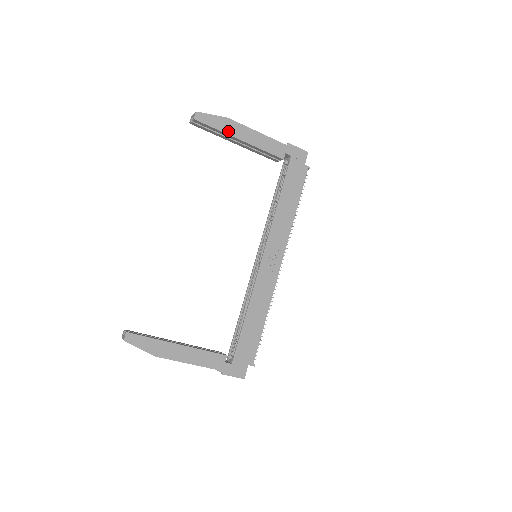
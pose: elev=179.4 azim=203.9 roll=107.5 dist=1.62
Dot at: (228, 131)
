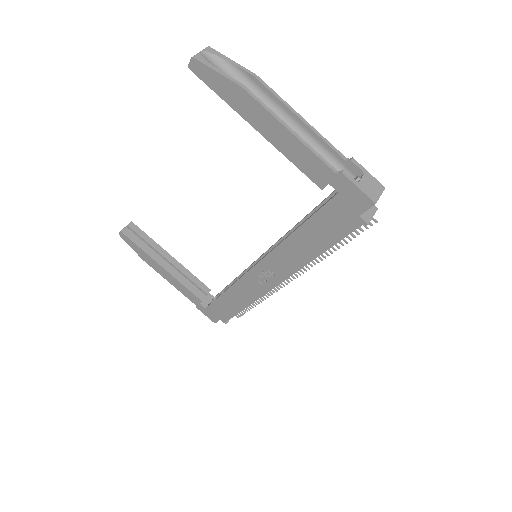
Dot at: (238, 107)
